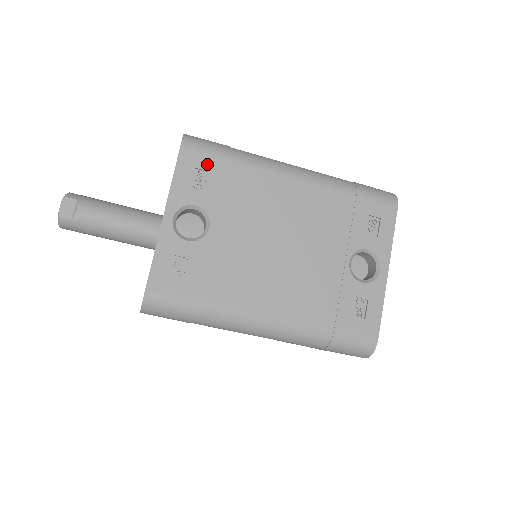
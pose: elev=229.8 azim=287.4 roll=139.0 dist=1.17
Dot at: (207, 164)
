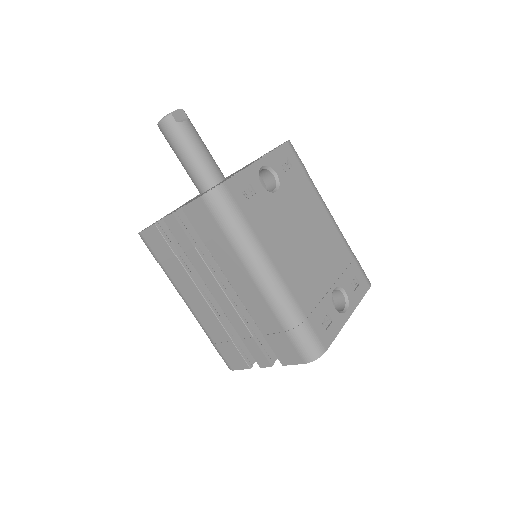
Dot at: (294, 163)
